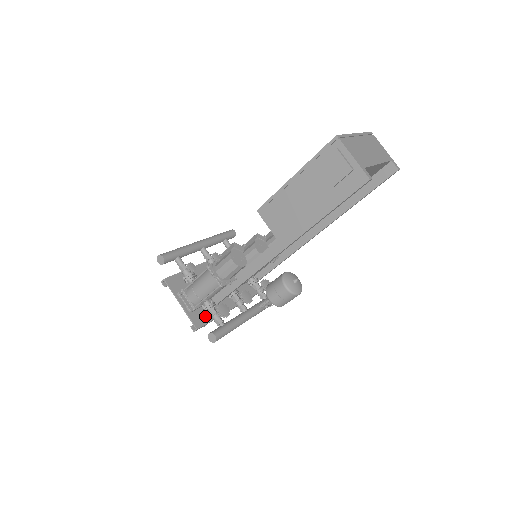
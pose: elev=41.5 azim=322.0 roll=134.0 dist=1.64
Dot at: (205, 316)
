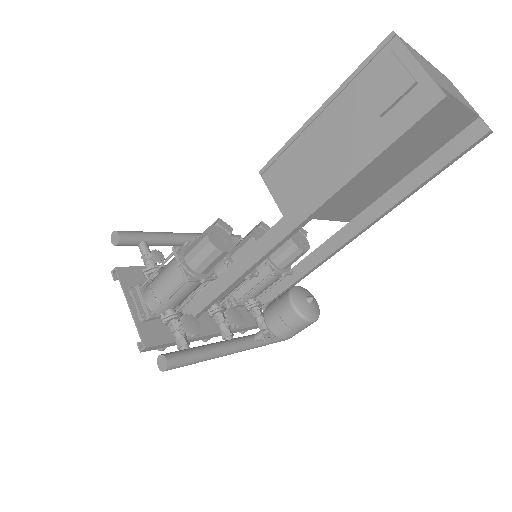
Dot at: (165, 333)
